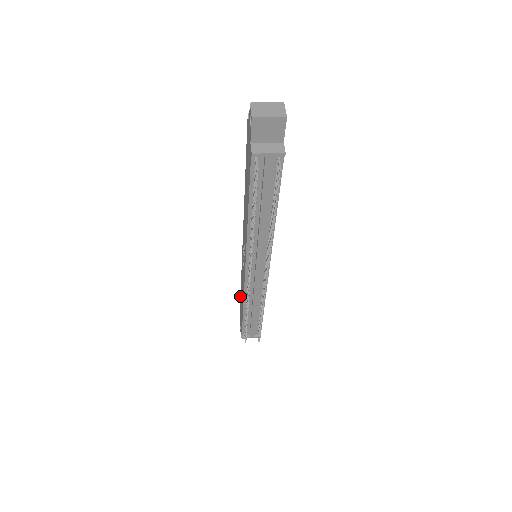
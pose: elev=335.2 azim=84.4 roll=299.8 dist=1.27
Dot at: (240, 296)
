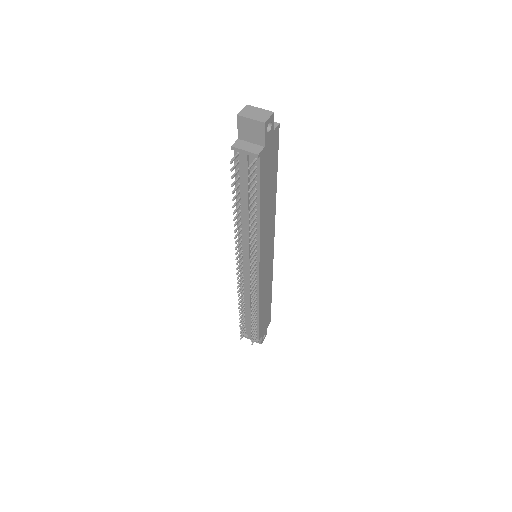
Dot at: occluded
